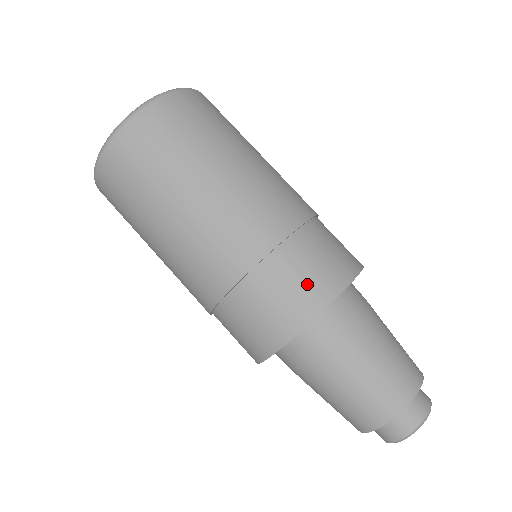
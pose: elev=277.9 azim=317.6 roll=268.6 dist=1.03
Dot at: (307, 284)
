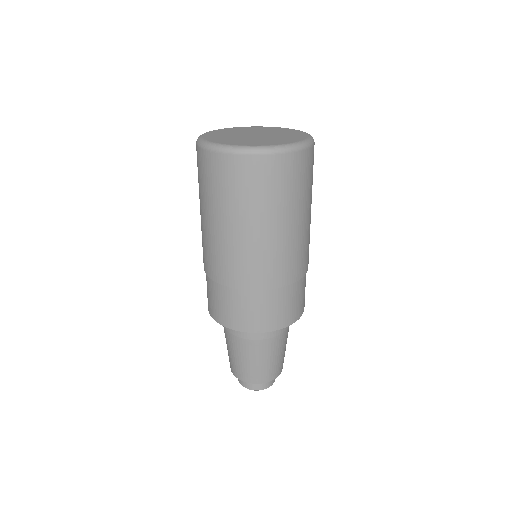
Dot at: (282, 313)
